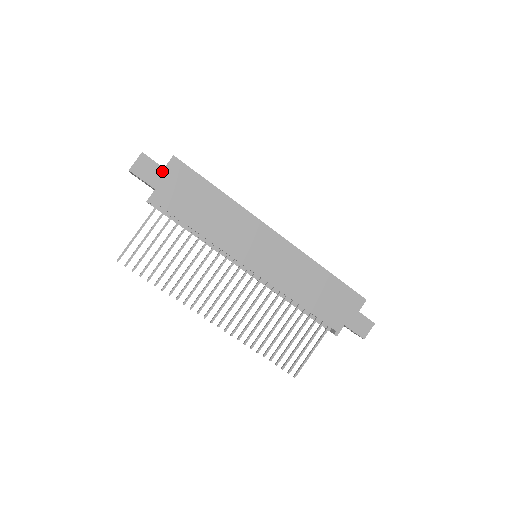
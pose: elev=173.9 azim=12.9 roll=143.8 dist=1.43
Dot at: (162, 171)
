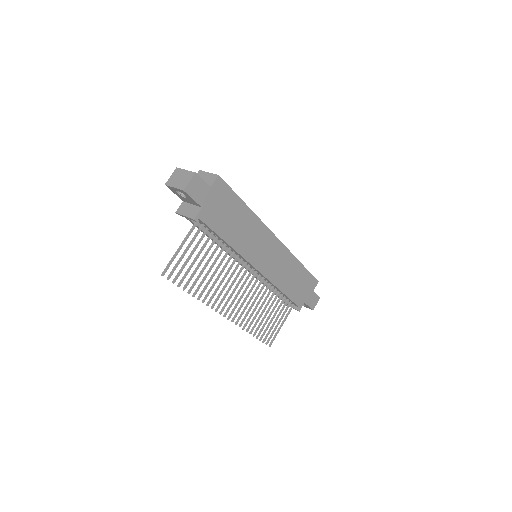
Dot at: (209, 190)
